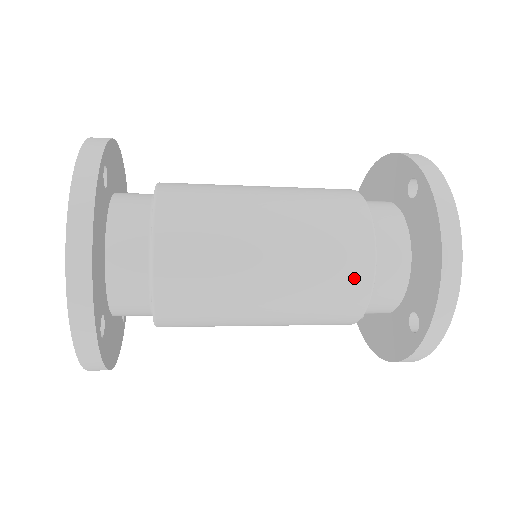
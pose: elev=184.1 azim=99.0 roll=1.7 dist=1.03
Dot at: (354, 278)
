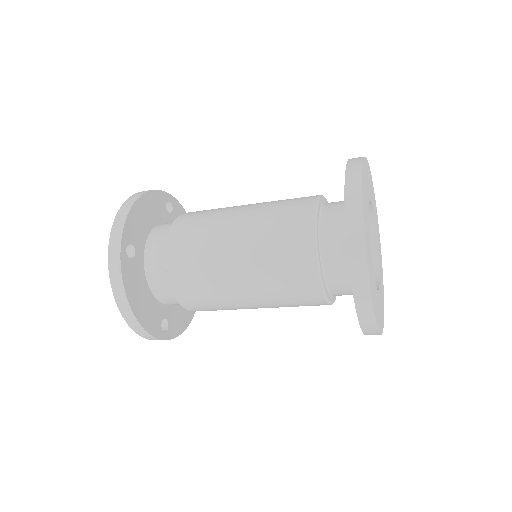
Dot at: (308, 296)
